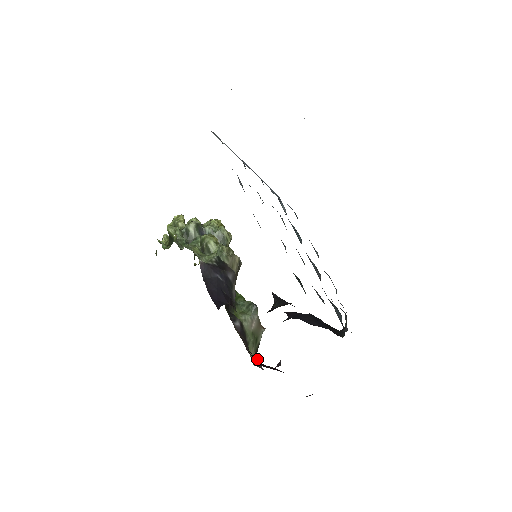
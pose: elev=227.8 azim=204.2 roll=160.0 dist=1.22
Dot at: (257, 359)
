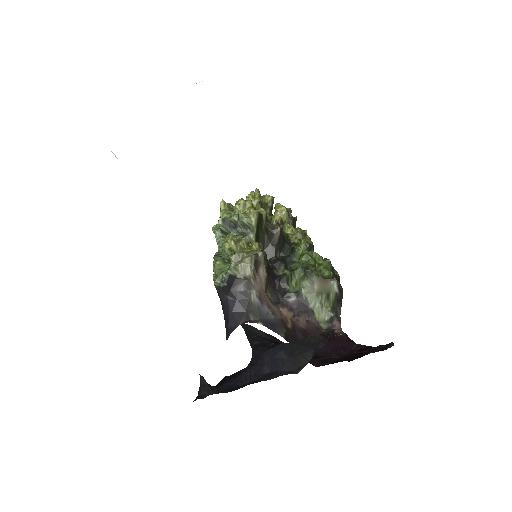
Dot at: (332, 316)
